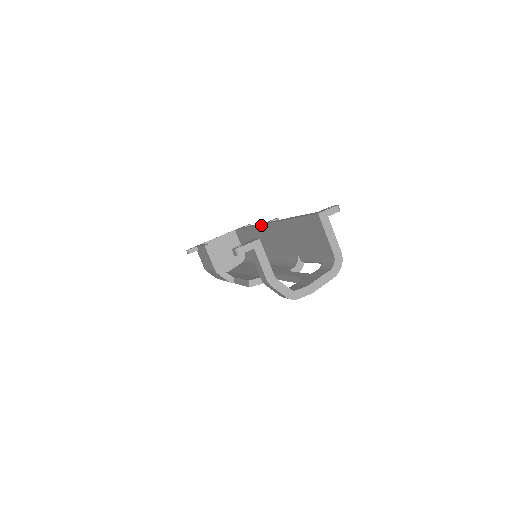
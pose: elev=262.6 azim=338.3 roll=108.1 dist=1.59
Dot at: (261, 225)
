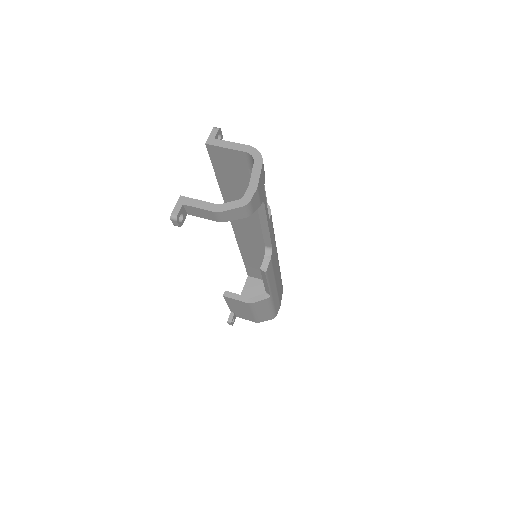
Dot at: (234, 233)
